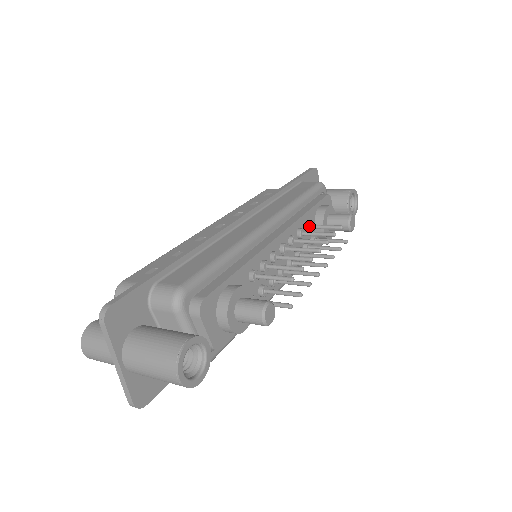
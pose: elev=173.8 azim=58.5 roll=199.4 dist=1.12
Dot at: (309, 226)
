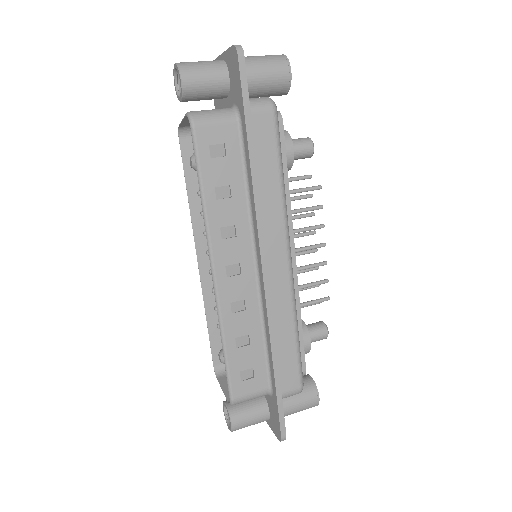
Dot at: occluded
